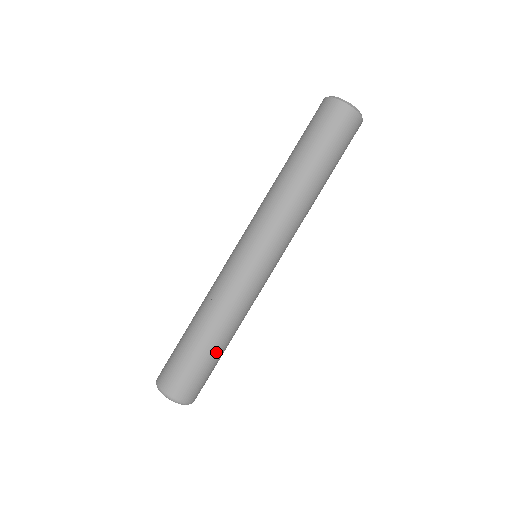
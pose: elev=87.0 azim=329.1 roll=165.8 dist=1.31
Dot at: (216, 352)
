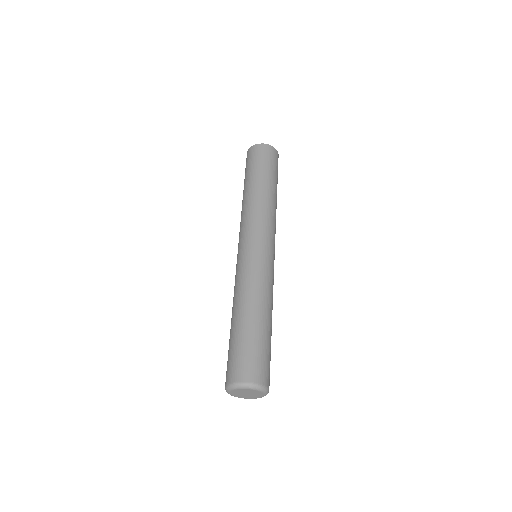
Dot at: (253, 326)
